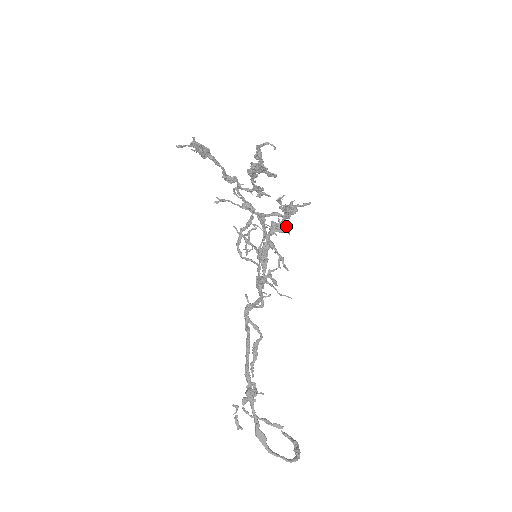
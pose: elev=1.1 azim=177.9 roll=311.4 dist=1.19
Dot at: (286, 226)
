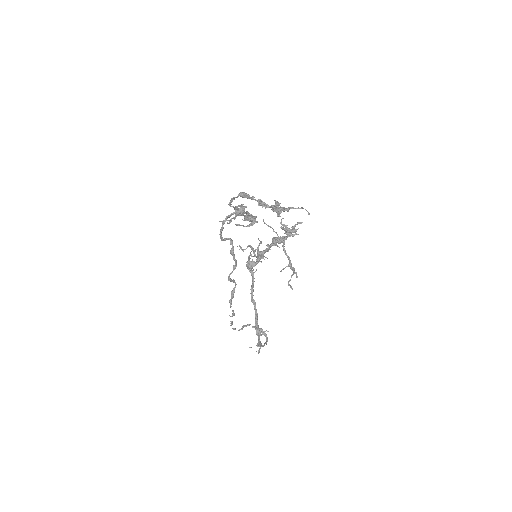
Dot at: occluded
